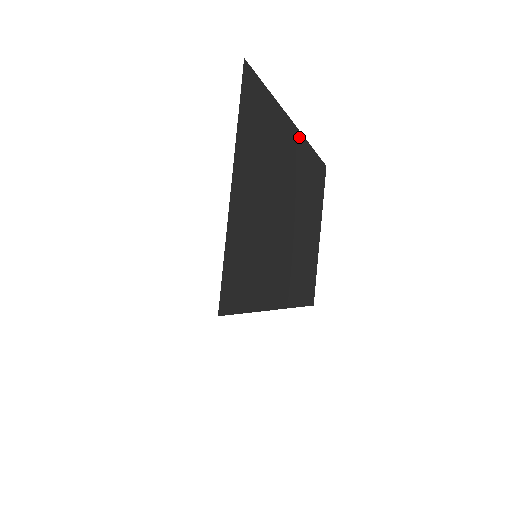
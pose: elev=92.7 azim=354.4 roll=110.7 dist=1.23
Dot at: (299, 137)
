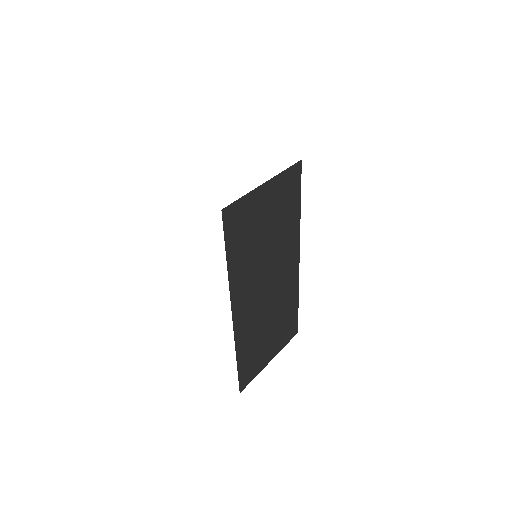
Dot at: occluded
